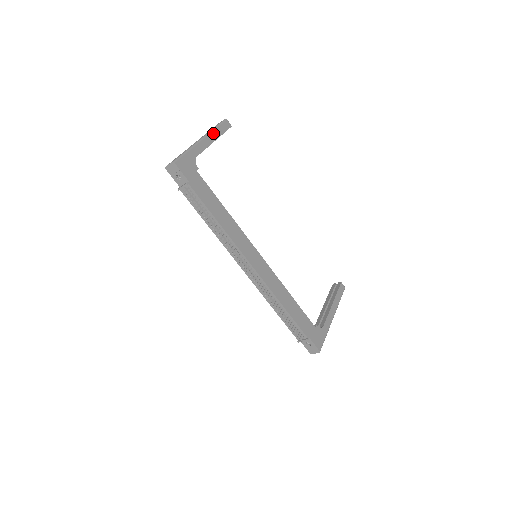
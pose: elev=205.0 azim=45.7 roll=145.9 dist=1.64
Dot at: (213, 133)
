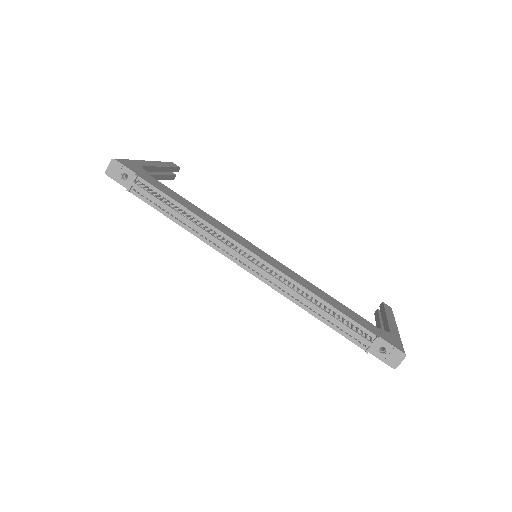
Dot at: (159, 163)
